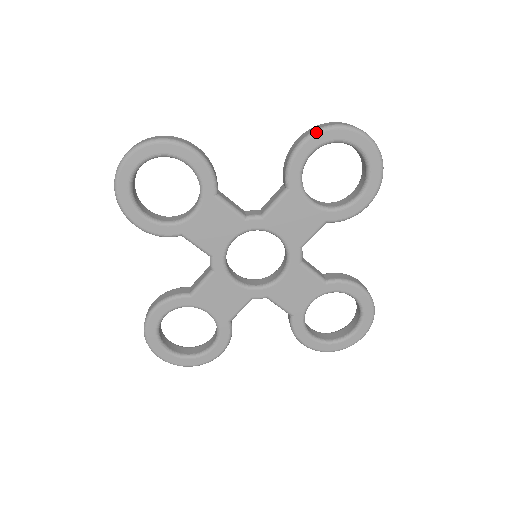
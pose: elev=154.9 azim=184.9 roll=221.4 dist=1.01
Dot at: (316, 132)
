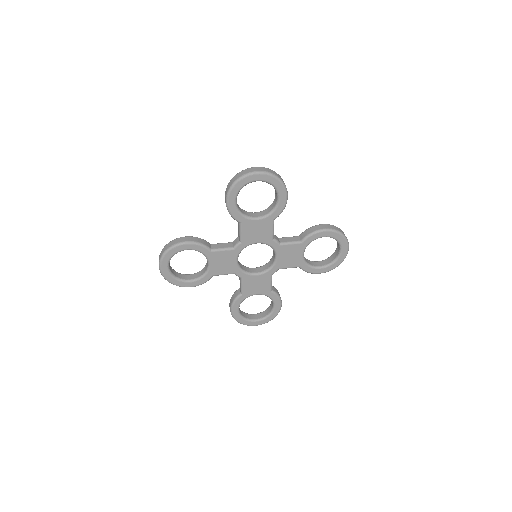
Dot at: (229, 192)
